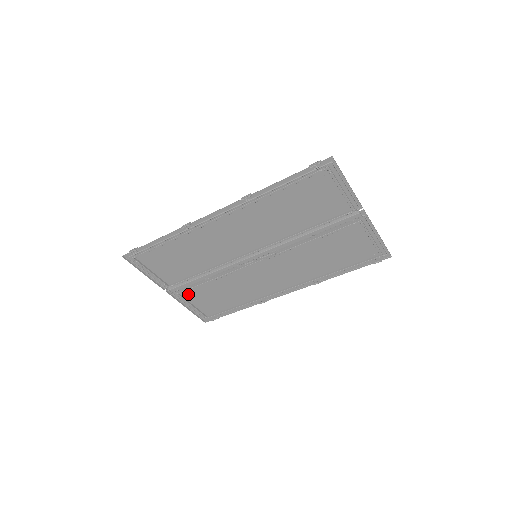
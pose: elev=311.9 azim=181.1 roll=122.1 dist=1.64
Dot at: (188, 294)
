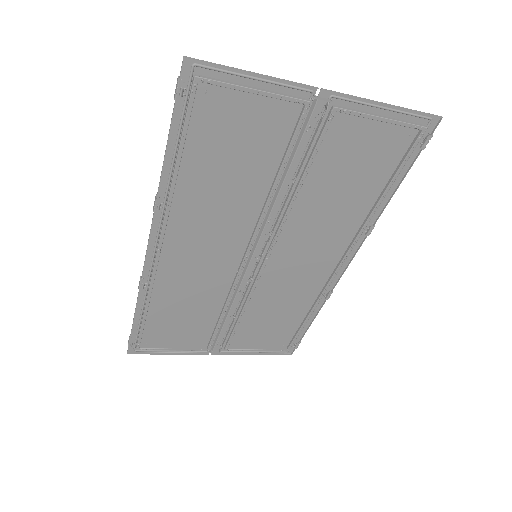
Dot at: (238, 342)
